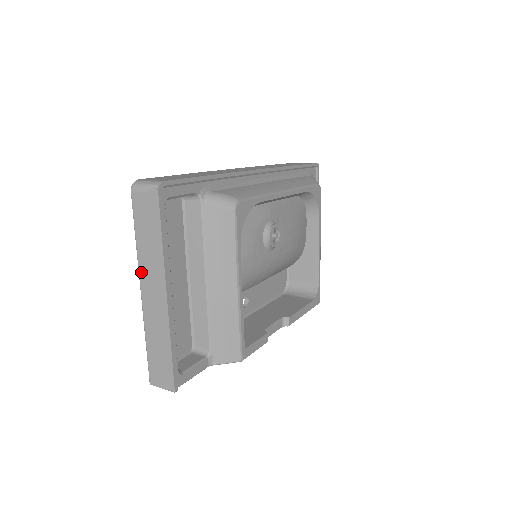
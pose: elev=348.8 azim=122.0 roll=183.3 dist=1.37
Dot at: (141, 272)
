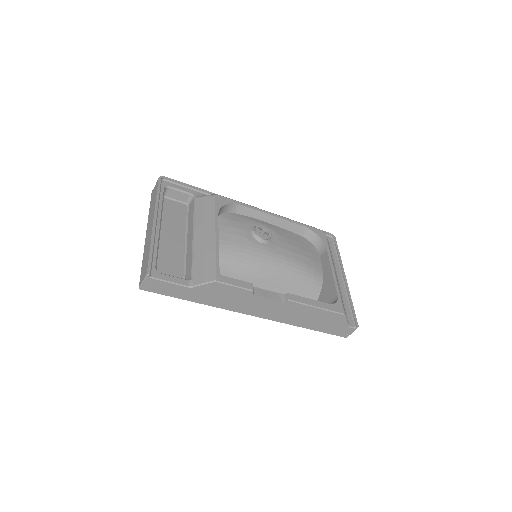
Dot at: (148, 224)
